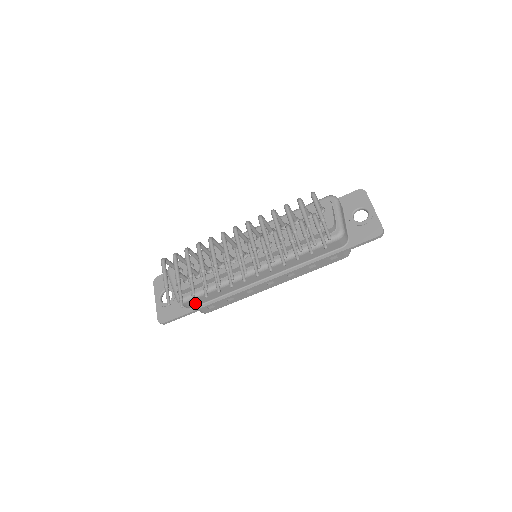
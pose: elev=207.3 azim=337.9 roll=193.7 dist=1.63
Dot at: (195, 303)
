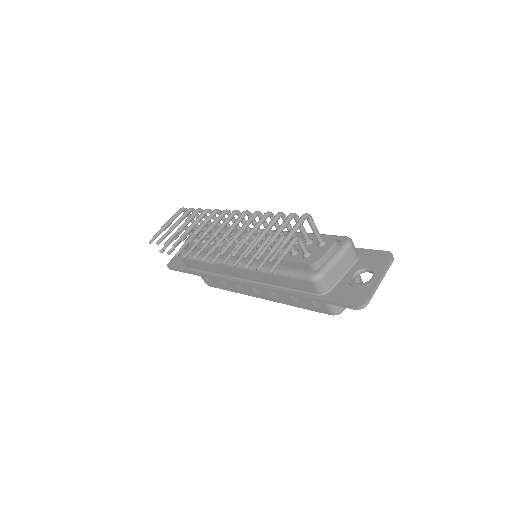
Dot at: (192, 265)
